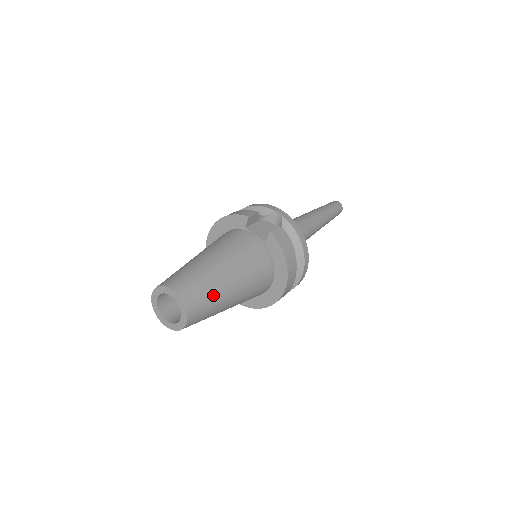
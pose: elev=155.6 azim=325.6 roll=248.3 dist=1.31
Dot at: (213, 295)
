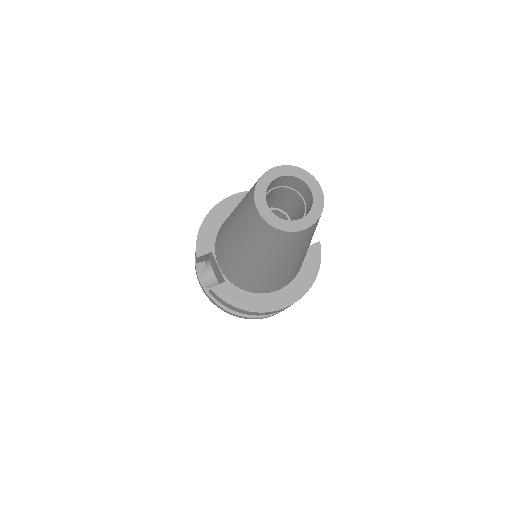
Dot at: (313, 234)
